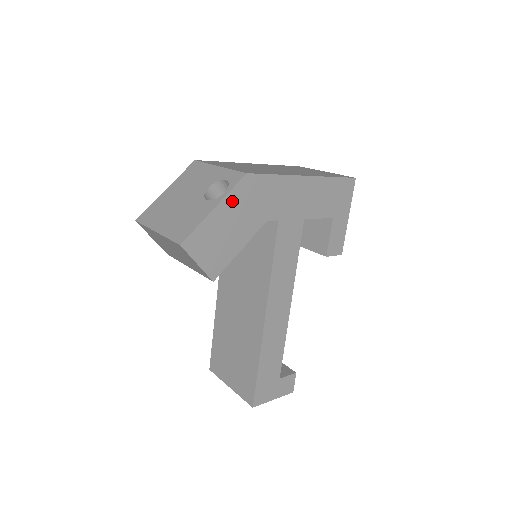
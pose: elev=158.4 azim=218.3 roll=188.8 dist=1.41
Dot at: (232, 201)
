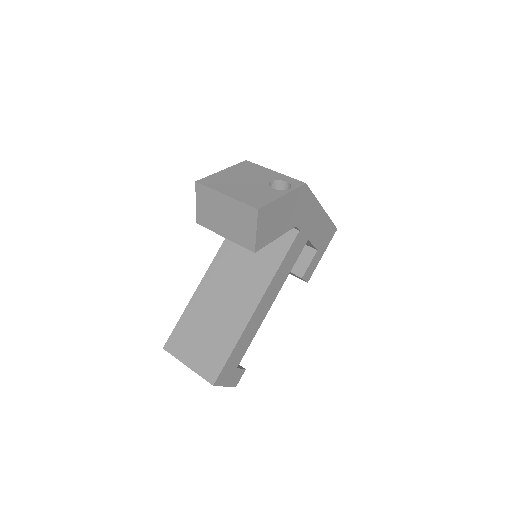
Dot at: (292, 197)
